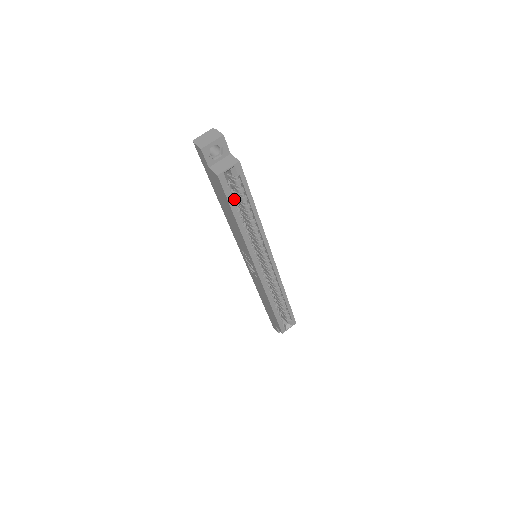
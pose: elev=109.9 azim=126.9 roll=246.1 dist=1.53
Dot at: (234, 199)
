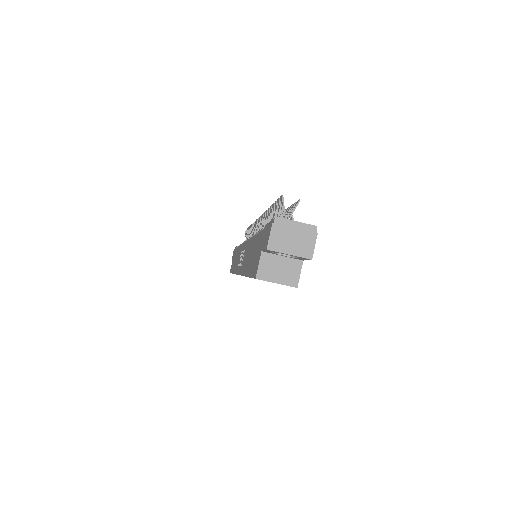
Dot at: occluded
